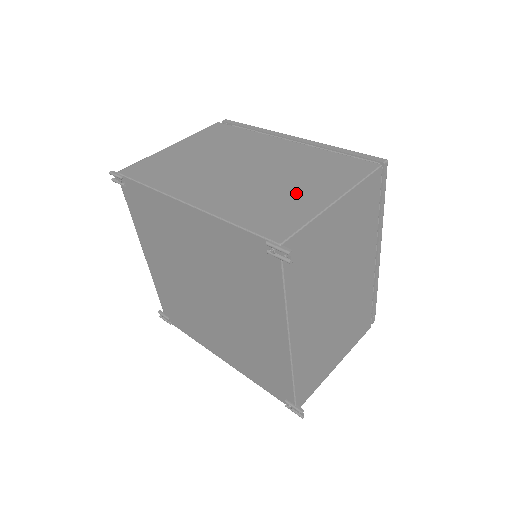
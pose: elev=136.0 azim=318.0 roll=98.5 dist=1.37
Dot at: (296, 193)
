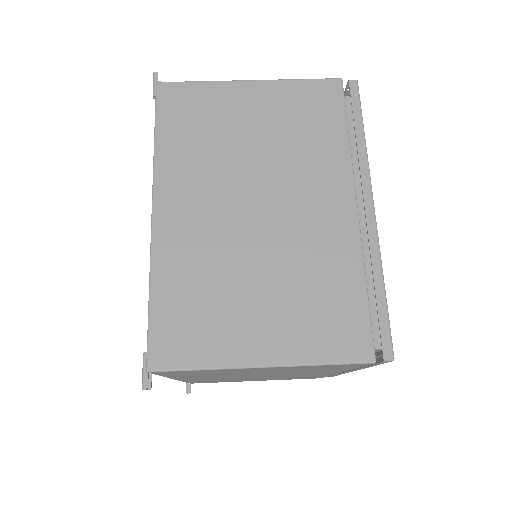
Dot at: (246, 312)
